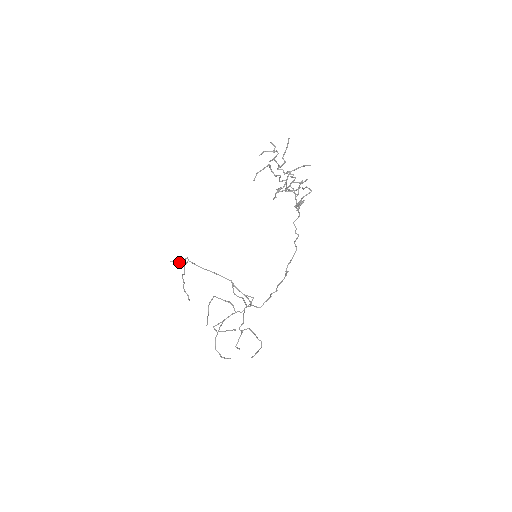
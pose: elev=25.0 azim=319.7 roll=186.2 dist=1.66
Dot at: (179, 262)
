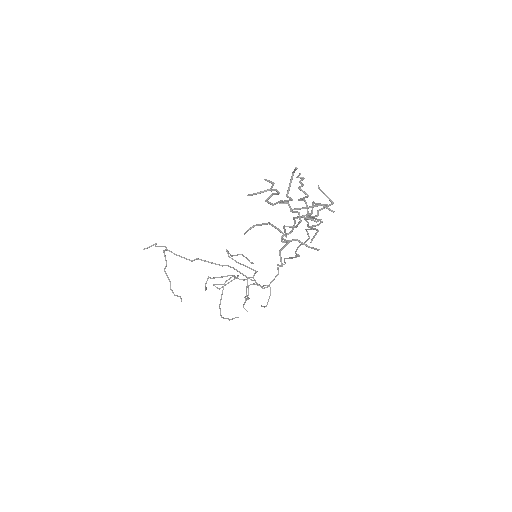
Dot at: occluded
